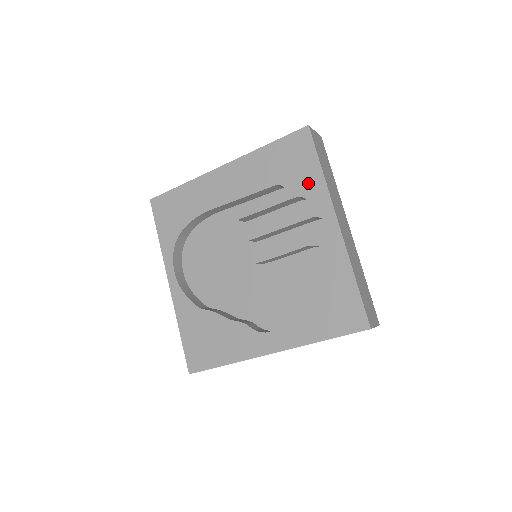
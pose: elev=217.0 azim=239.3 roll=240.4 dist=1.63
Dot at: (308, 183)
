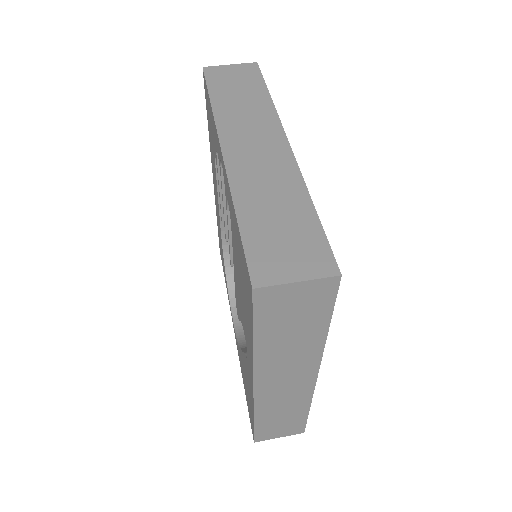
Dot at: (213, 130)
